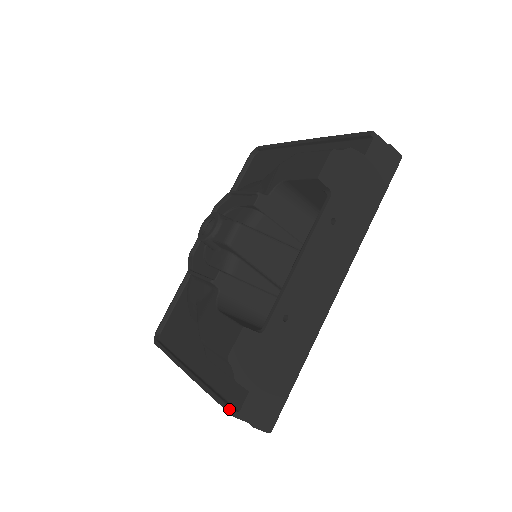
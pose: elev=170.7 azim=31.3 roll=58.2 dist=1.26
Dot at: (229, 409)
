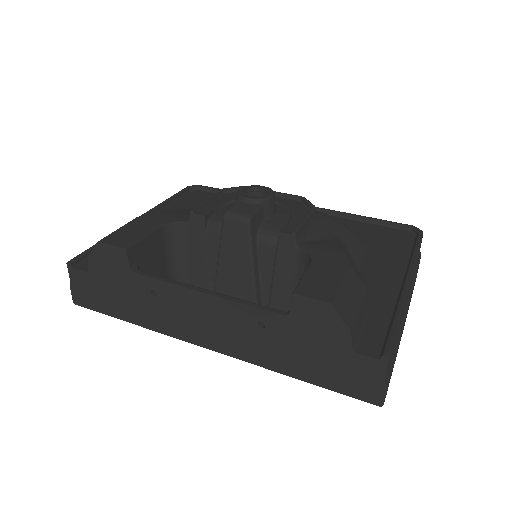
Dot at: (75, 258)
